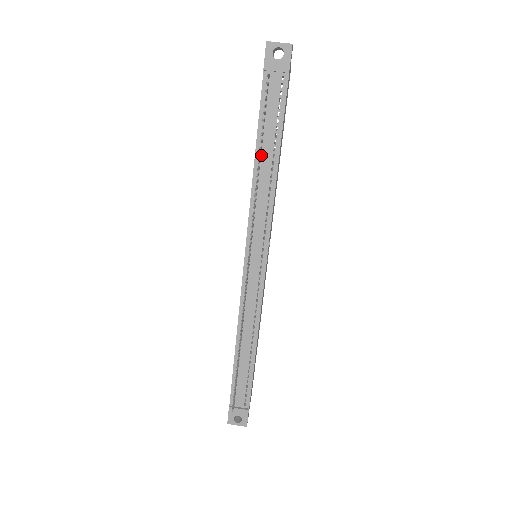
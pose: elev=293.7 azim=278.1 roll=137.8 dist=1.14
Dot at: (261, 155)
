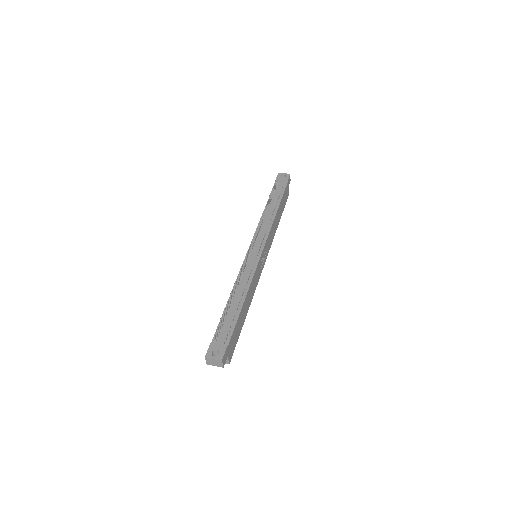
Dot at: (269, 207)
